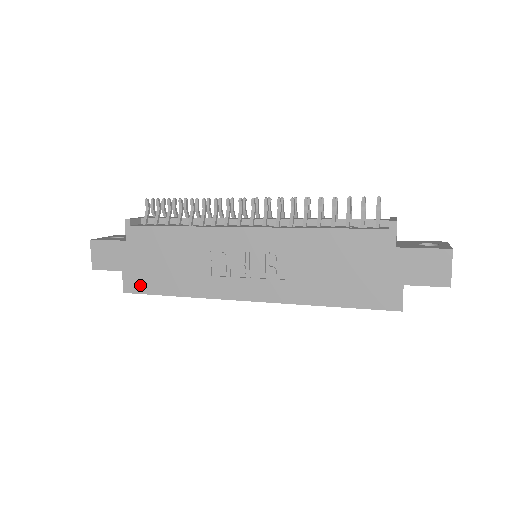
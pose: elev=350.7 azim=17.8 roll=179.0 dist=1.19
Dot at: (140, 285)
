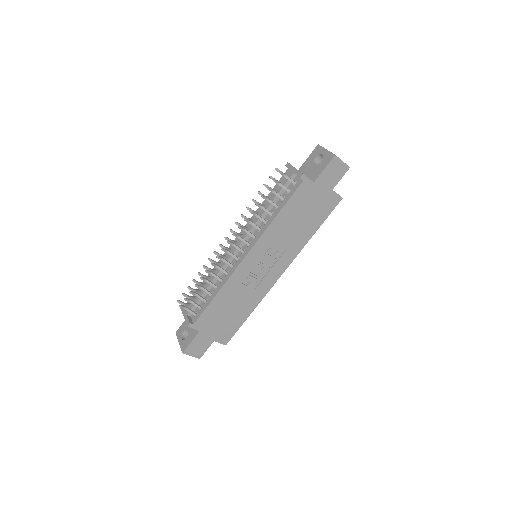
Dot at: (229, 334)
